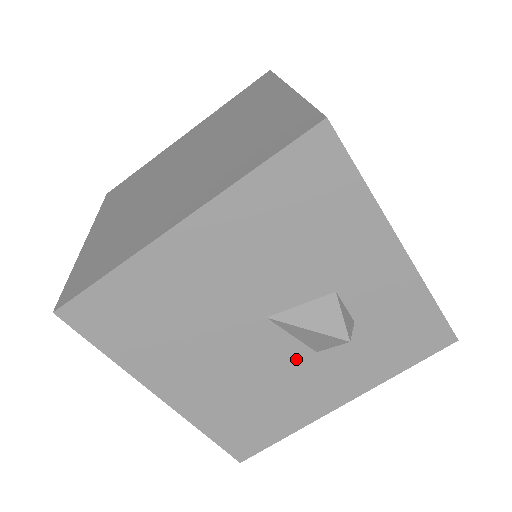
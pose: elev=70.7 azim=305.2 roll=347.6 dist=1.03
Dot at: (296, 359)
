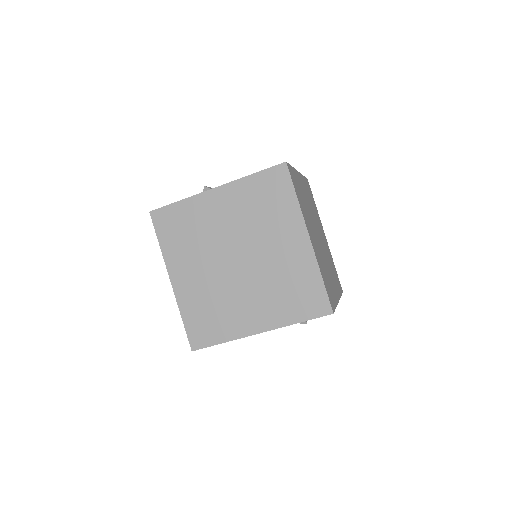
Dot at: occluded
